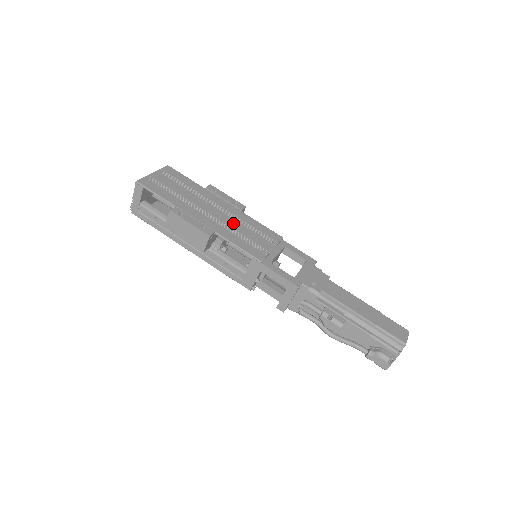
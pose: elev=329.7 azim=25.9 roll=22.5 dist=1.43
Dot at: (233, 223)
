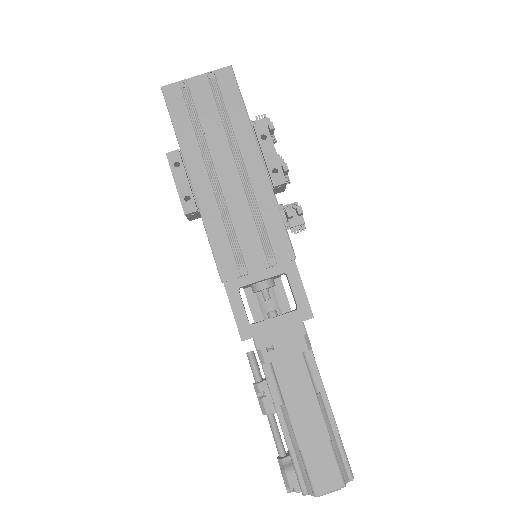
Dot at: (239, 205)
